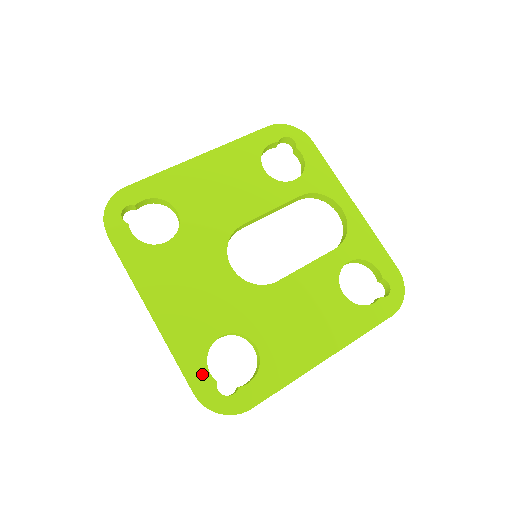
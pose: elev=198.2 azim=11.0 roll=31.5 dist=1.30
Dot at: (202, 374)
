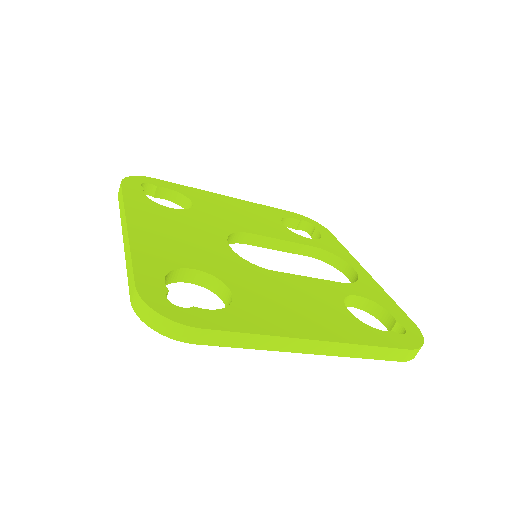
Dot at: (155, 278)
